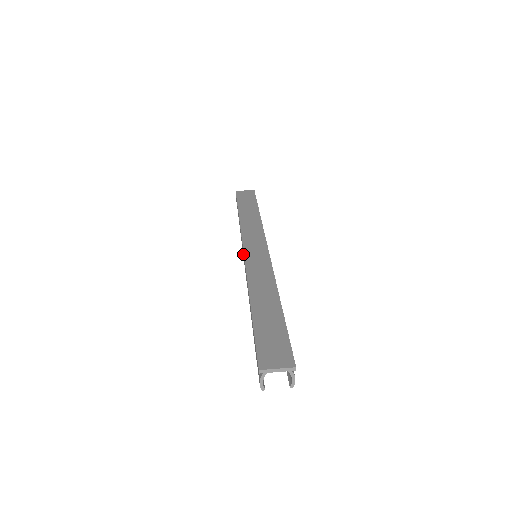
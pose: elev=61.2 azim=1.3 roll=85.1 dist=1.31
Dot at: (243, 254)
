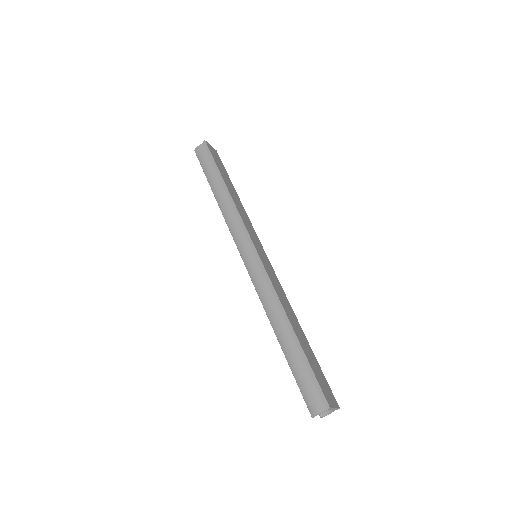
Dot at: (245, 246)
